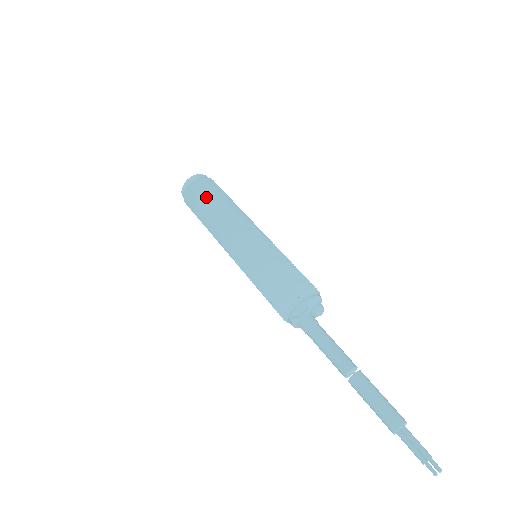
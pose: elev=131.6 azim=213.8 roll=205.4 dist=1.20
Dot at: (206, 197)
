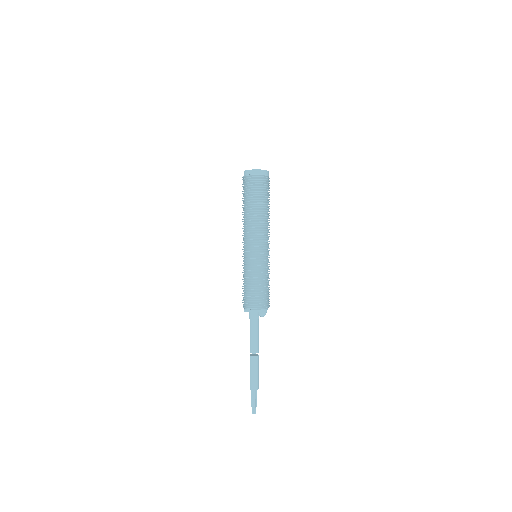
Dot at: (250, 197)
